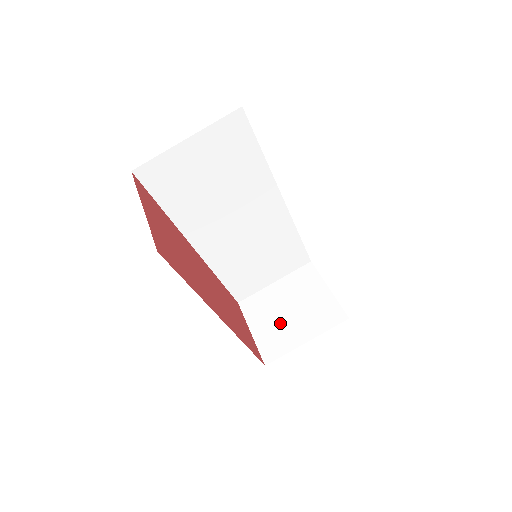
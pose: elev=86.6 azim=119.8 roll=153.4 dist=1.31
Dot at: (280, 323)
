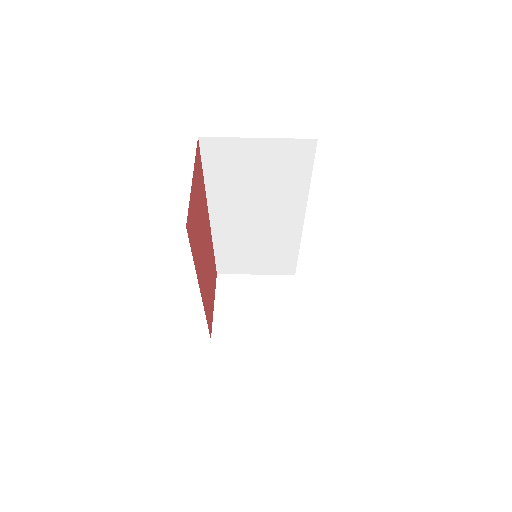
Dot at: (242, 312)
